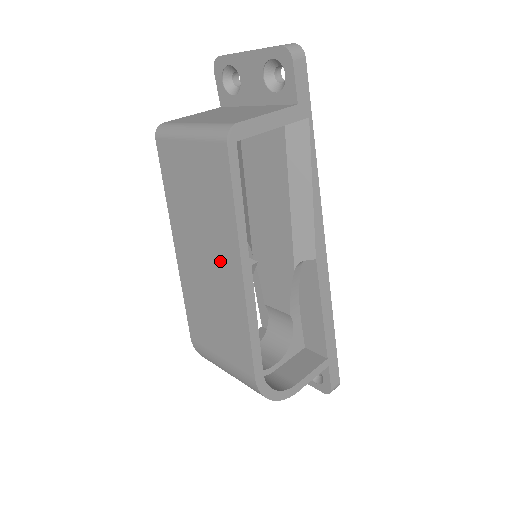
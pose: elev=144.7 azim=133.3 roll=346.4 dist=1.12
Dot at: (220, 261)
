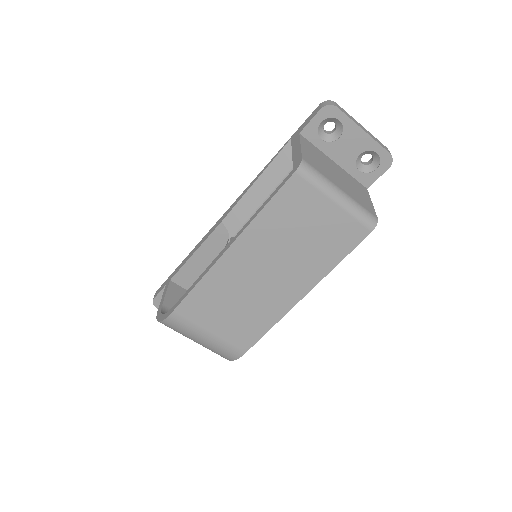
Dot at: (285, 283)
